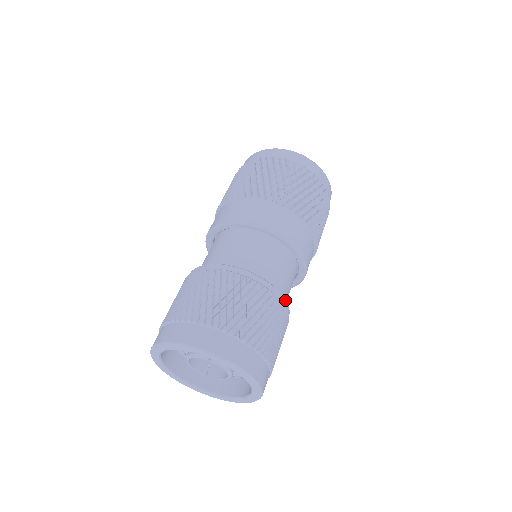
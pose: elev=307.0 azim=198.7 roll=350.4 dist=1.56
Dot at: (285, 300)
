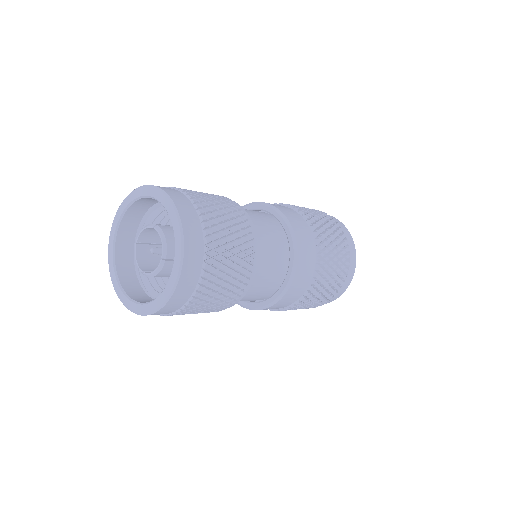
Dot at: (257, 238)
